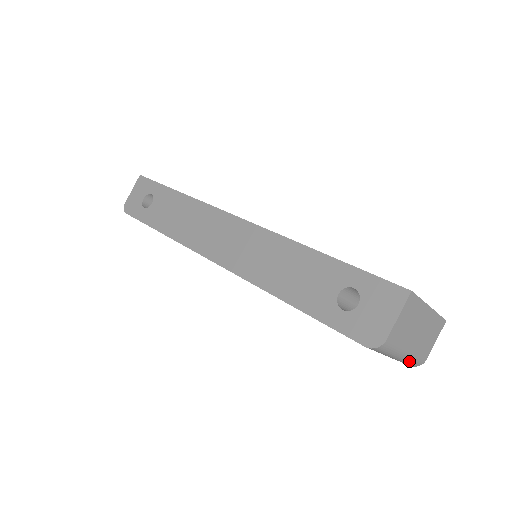
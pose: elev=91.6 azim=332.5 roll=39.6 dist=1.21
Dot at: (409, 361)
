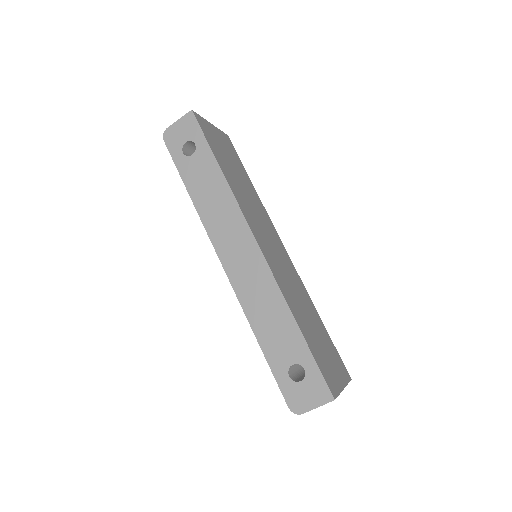
Dot at: occluded
